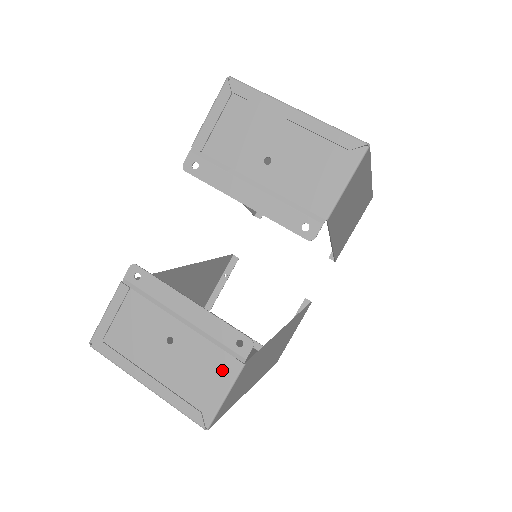
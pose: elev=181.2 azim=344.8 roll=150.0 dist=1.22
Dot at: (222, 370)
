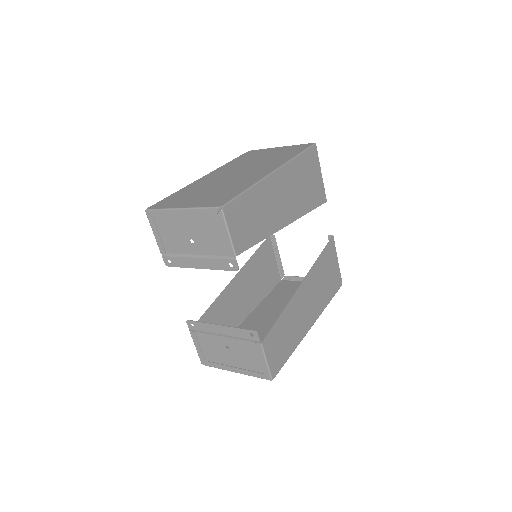
Dot at: (256, 351)
